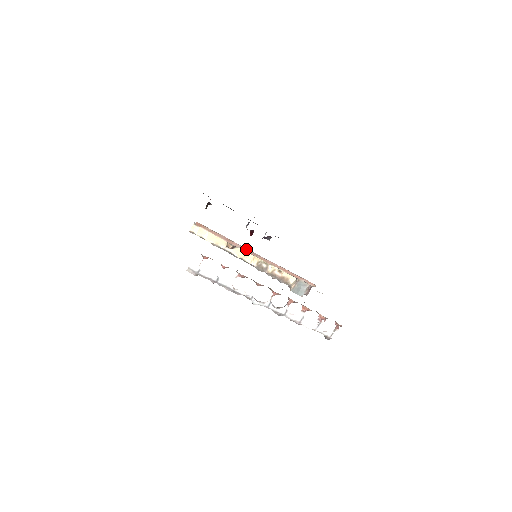
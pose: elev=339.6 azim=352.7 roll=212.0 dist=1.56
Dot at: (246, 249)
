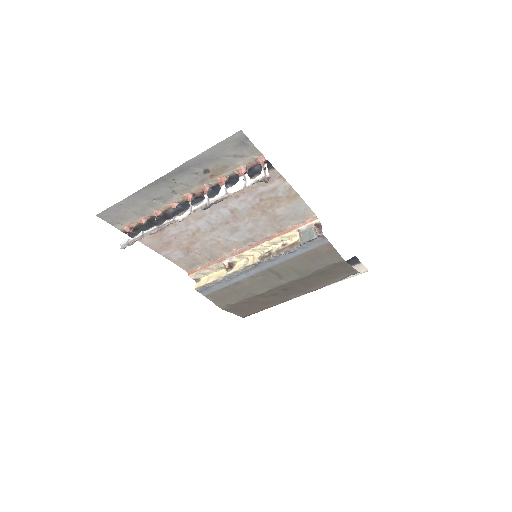
Dot at: (234, 253)
